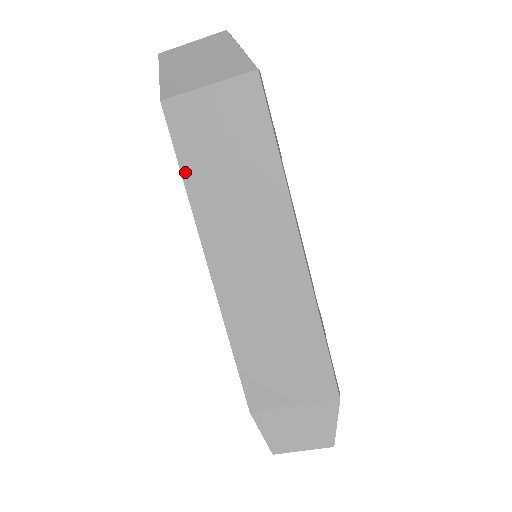
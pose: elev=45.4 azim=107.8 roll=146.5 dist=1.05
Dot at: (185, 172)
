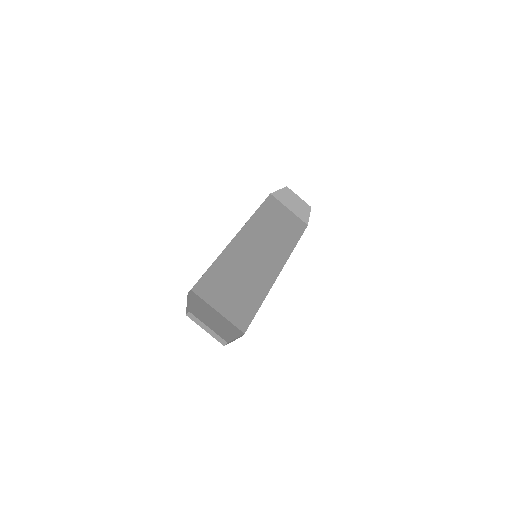
Dot at: (259, 210)
